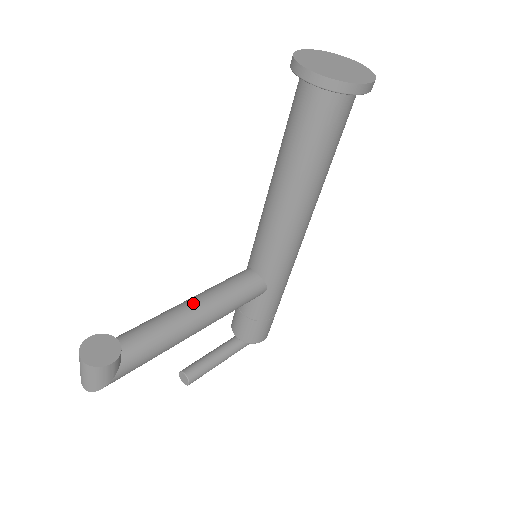
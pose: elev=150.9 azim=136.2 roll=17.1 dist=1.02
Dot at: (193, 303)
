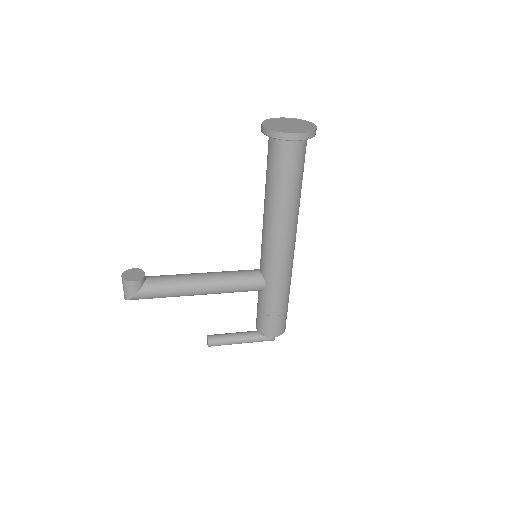
Dot at: (204, 274)
